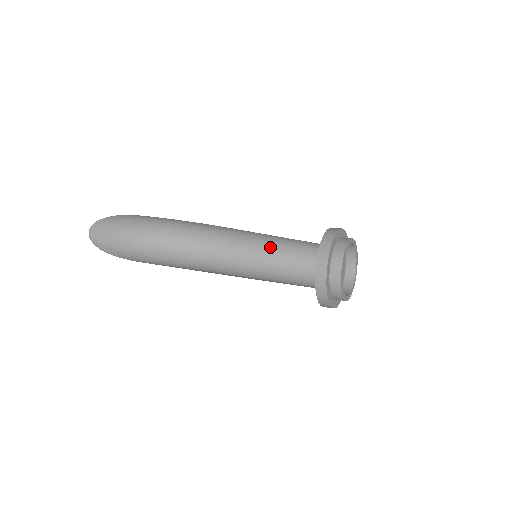
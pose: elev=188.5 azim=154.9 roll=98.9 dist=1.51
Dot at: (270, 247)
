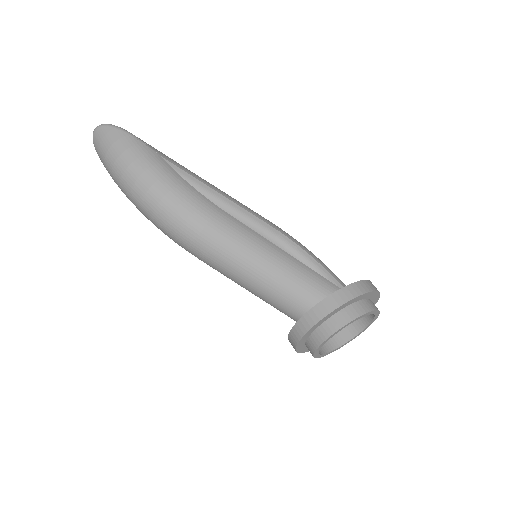
Dot at: (260, 271)
